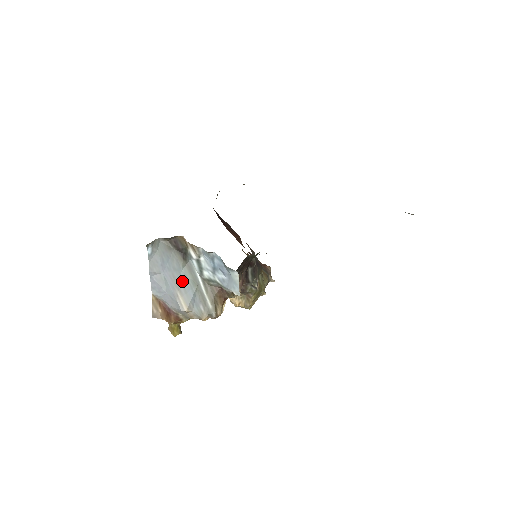
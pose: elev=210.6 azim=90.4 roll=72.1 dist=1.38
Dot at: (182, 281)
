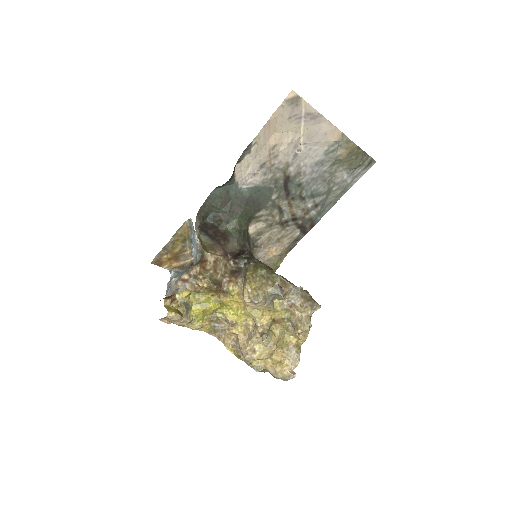
Dot at: occluded
